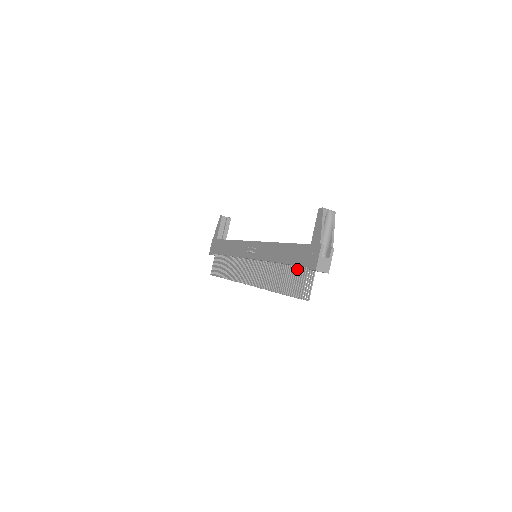
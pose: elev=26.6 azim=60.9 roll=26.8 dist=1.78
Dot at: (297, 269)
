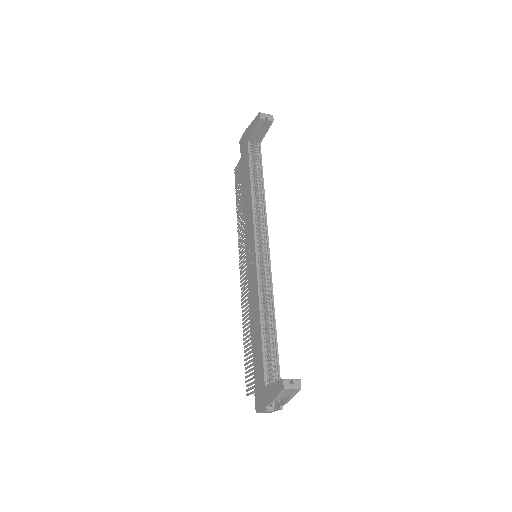
Dot at: occluded
